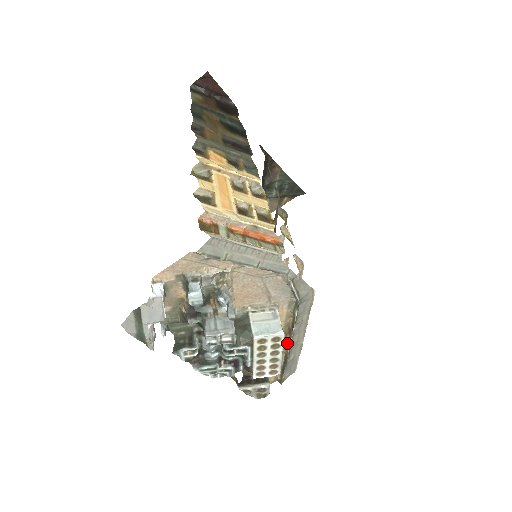
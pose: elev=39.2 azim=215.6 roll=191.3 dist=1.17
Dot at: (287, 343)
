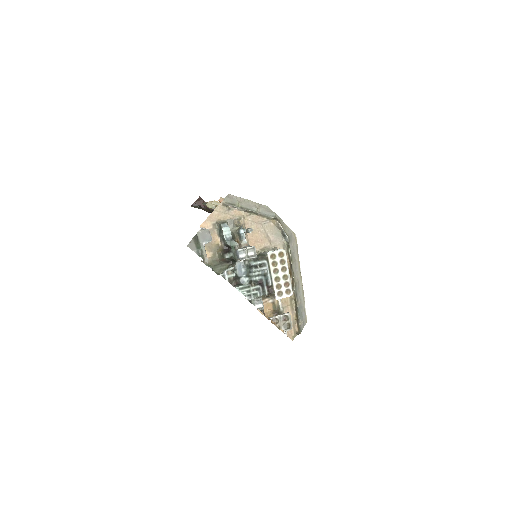
Dot at: (292, 286)
